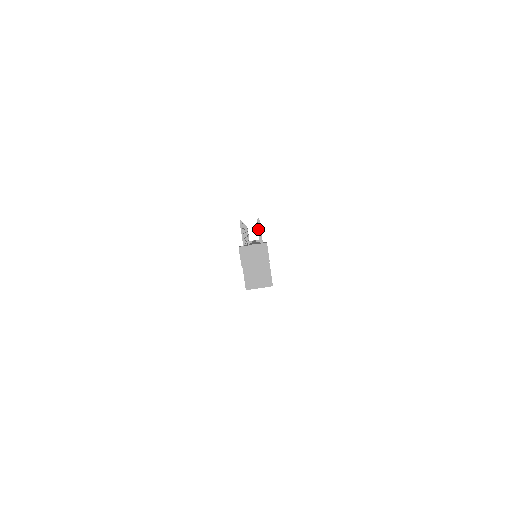
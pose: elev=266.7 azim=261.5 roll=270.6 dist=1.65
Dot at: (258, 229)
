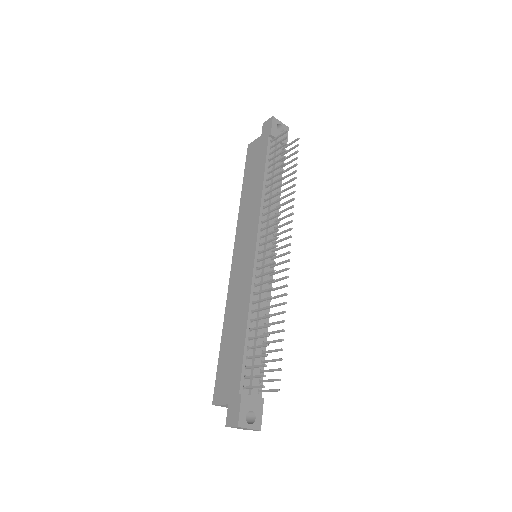
Dot at: (279, 296)
